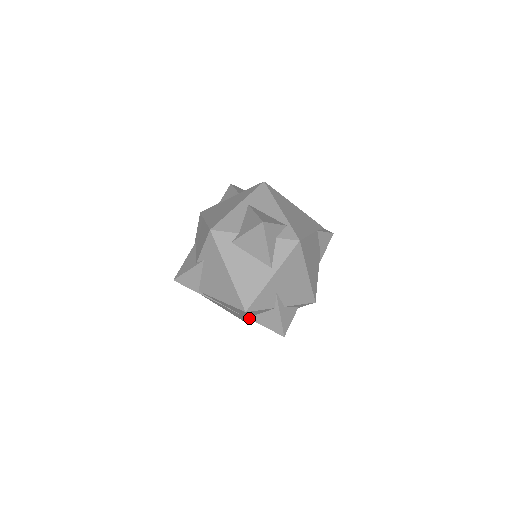
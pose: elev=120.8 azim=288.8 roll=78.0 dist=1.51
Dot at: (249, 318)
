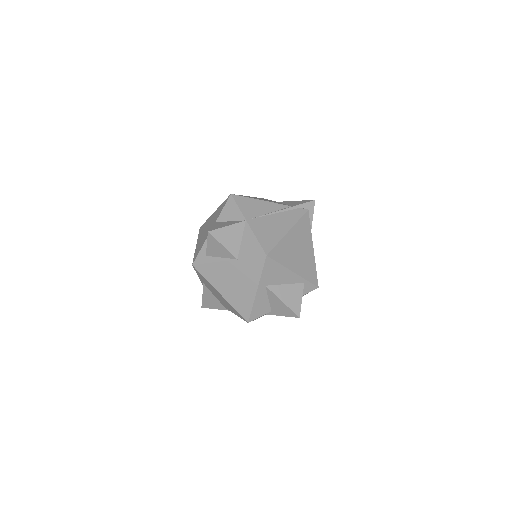
Dot at: occluded
